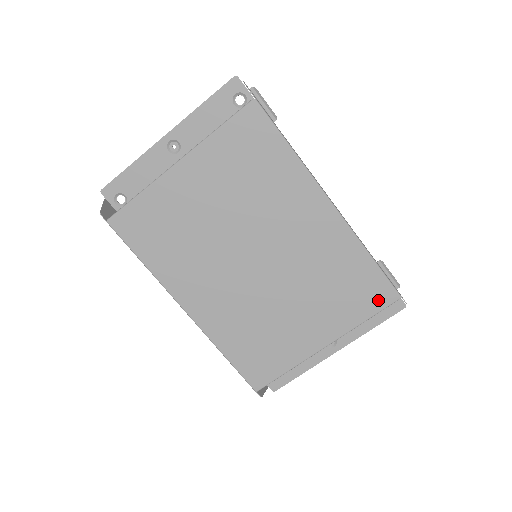
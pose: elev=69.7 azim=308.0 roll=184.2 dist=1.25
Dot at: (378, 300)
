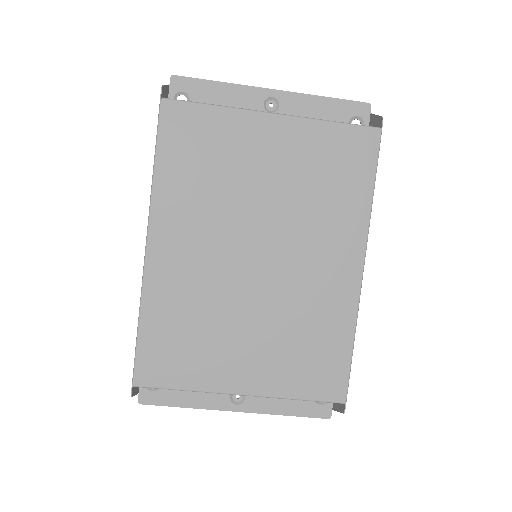
Dot at: (325, 389)
